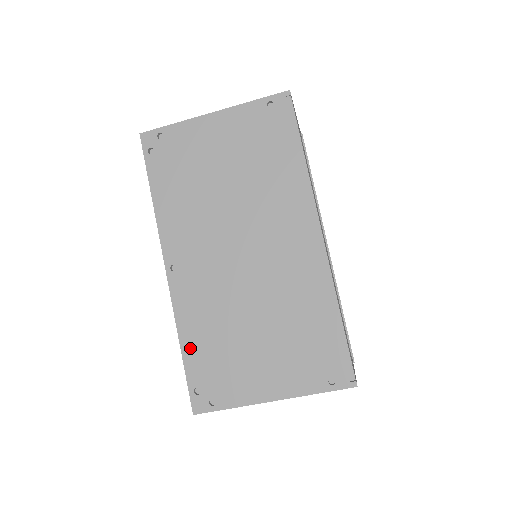
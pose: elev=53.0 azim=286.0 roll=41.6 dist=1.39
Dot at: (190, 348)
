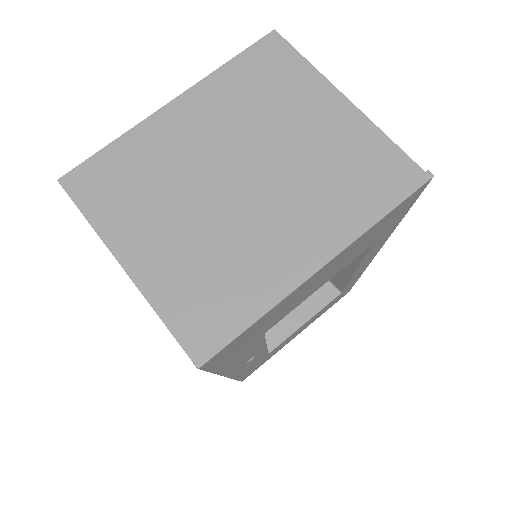
Dot at: occluded
